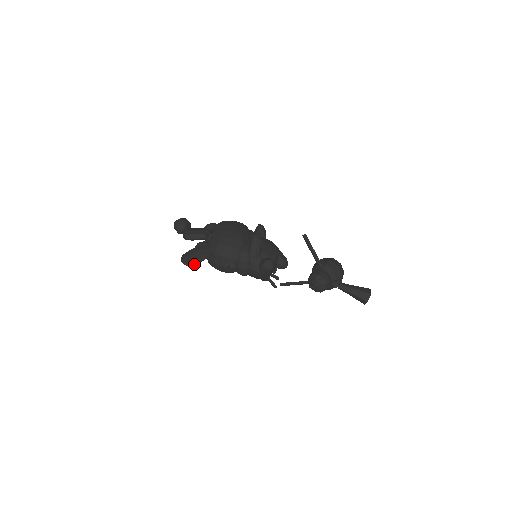
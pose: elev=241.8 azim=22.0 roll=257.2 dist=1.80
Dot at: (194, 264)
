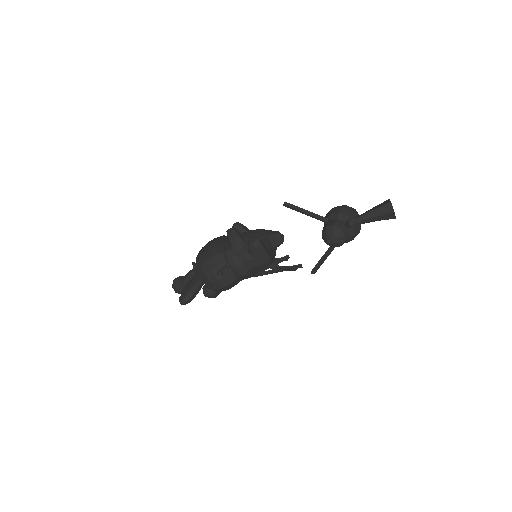
Dot at: (191, 297)
